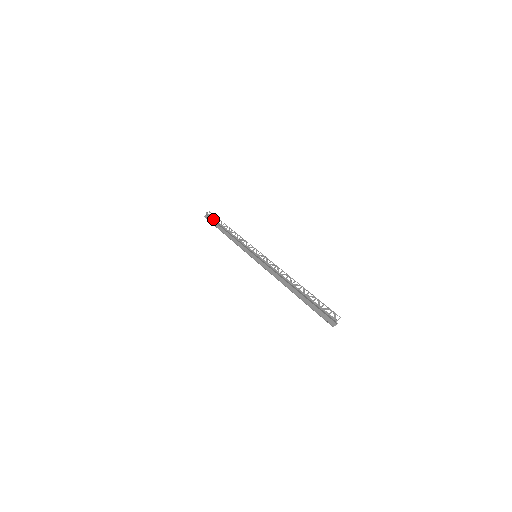
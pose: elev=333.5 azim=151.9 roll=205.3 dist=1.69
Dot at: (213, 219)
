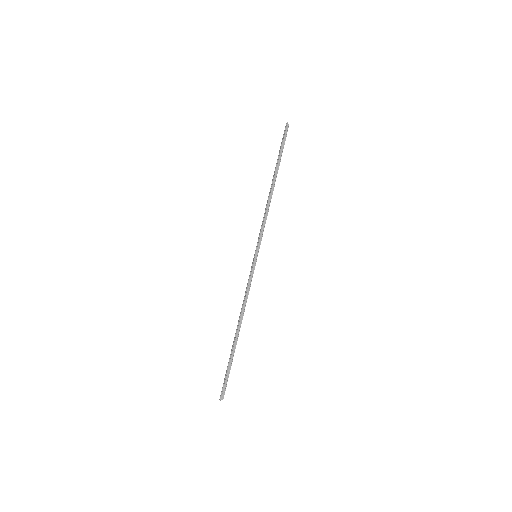
Dot at: (280, 147)
